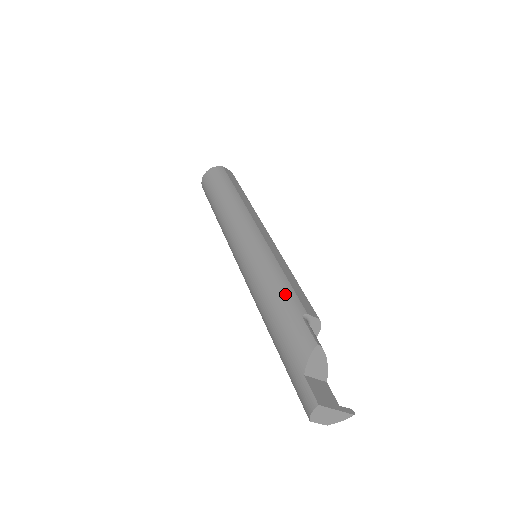
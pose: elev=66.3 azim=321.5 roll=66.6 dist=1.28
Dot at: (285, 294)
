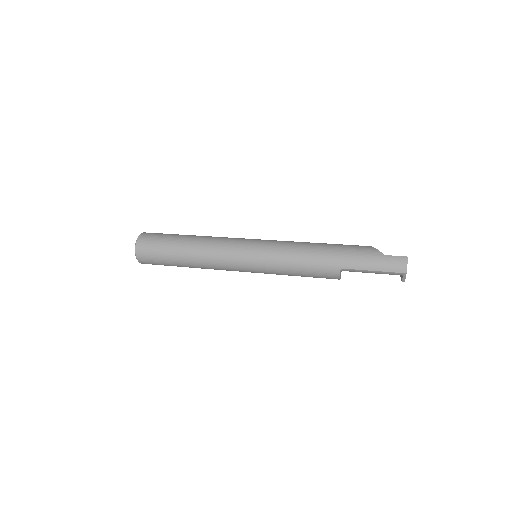
Dot at: (321, 243)
